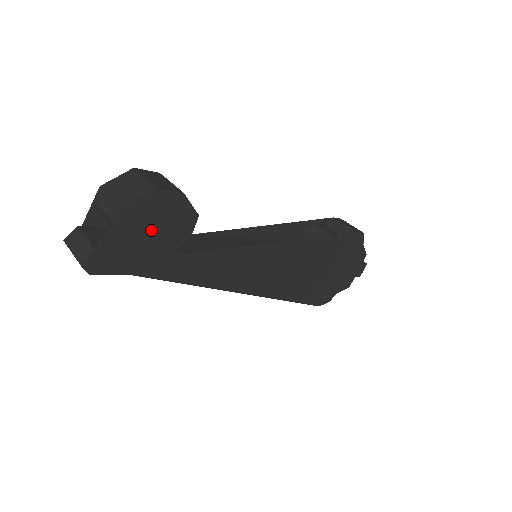
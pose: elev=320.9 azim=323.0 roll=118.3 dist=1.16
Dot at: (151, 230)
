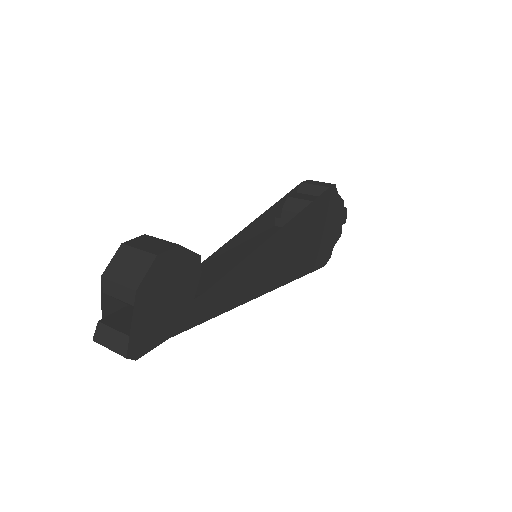
Dot at: (168, 292)
